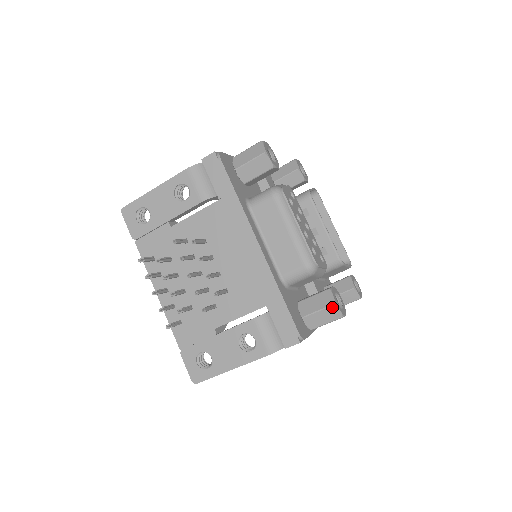
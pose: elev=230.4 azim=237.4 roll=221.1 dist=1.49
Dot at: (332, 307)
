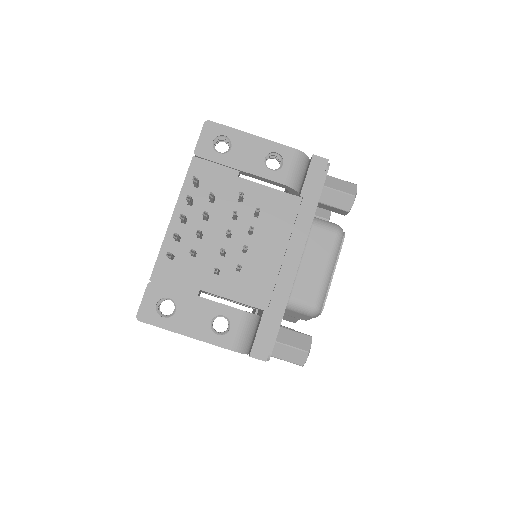
Dot at: (305, 353)
